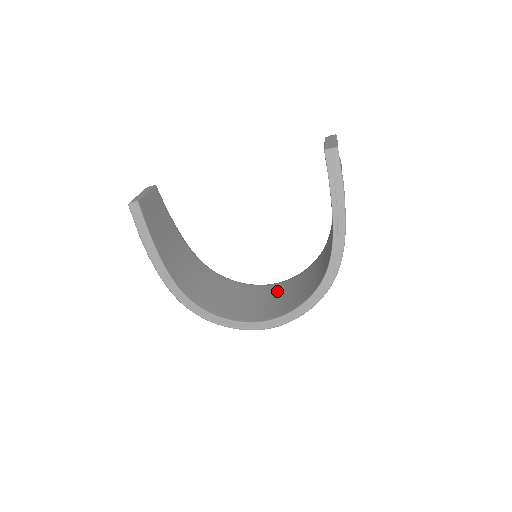
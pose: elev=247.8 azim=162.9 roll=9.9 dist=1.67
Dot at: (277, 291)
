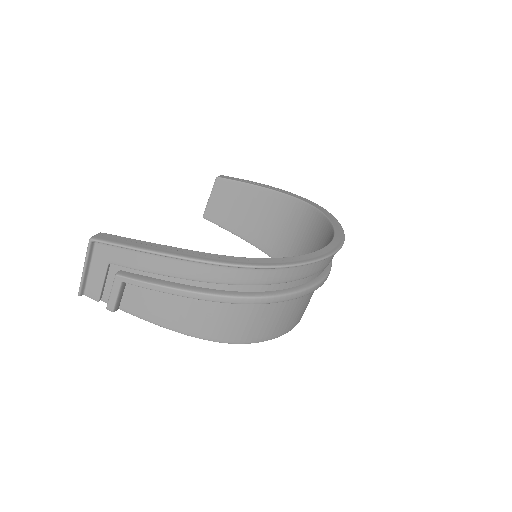
Dot at: occluded
